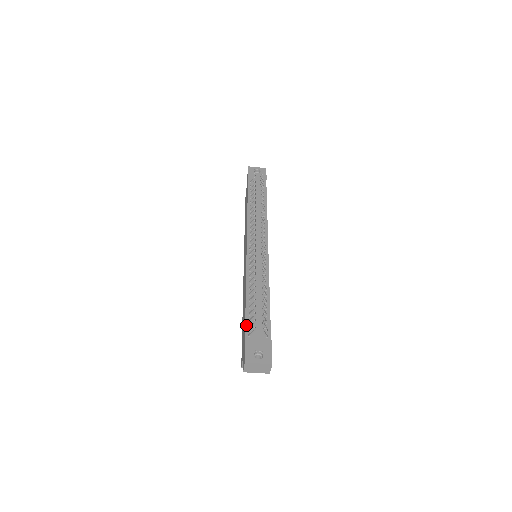
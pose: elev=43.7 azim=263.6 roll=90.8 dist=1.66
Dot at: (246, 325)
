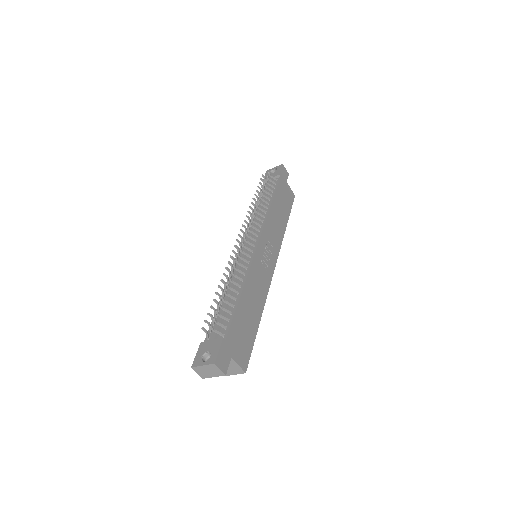
Dot at: occluded
